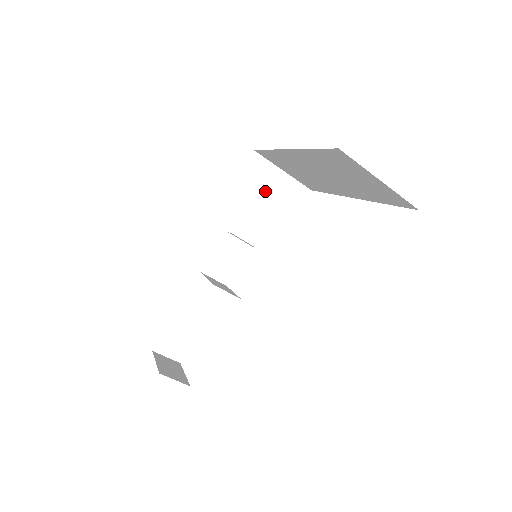
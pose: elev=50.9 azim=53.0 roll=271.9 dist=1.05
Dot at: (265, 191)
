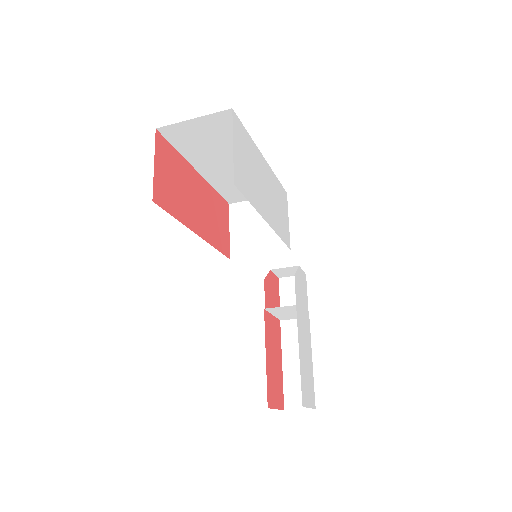
Dot at: (254, 220)
